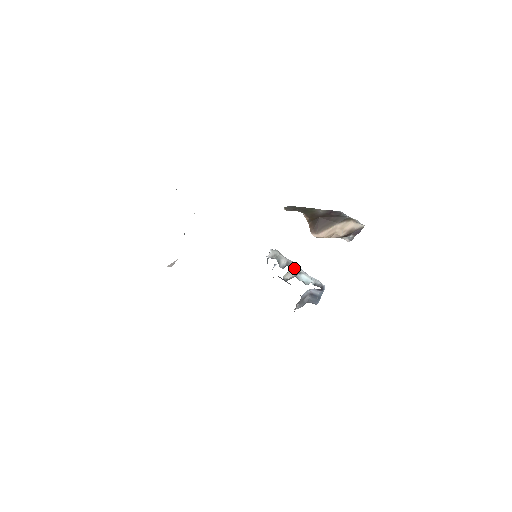
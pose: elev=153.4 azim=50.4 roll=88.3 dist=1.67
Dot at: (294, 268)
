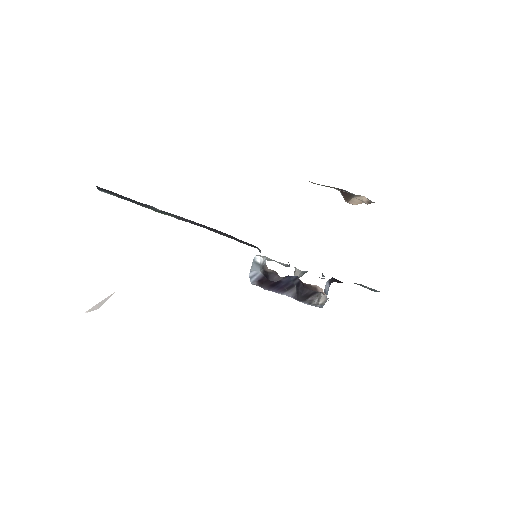
Dot at: occluded
